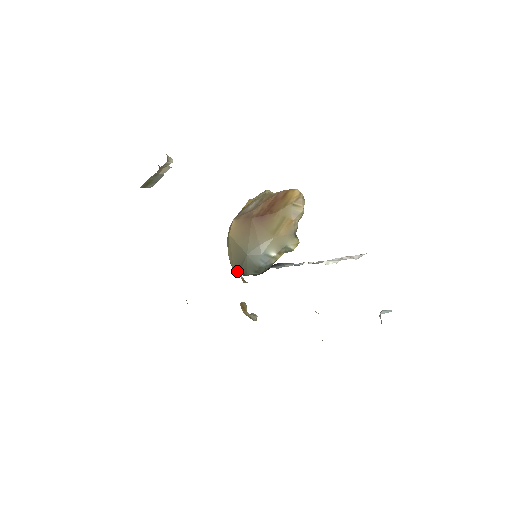
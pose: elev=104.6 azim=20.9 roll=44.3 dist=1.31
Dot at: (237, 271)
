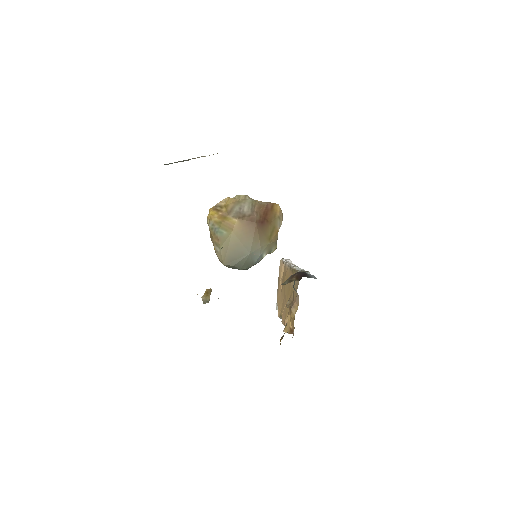
Dot at: (229, 264)
